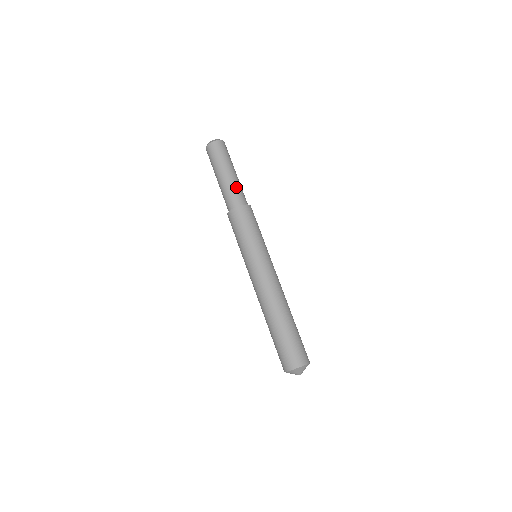
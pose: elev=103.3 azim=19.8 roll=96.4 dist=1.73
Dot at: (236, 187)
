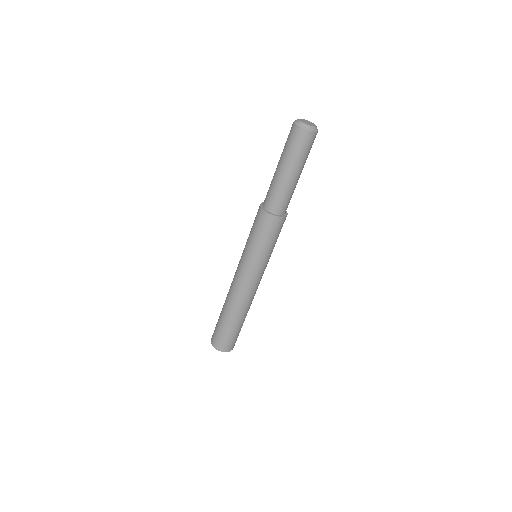
Dot at: (279, 191)
